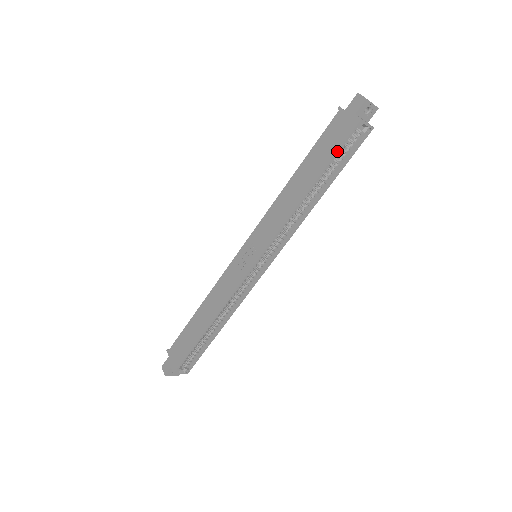
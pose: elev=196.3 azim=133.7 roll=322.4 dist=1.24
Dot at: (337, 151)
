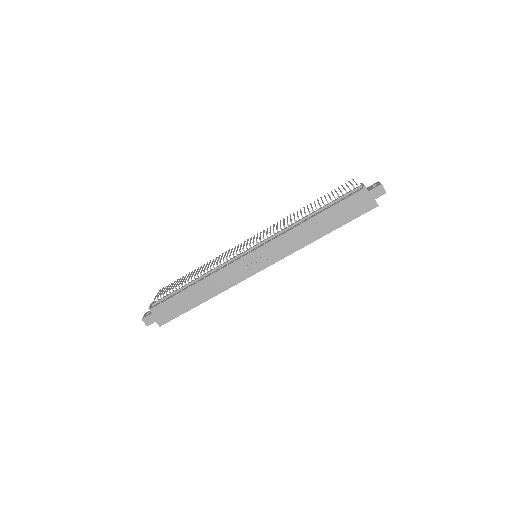
Dot at: occluded
